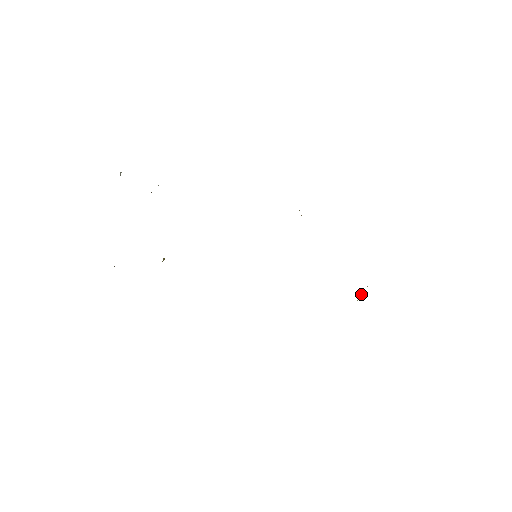
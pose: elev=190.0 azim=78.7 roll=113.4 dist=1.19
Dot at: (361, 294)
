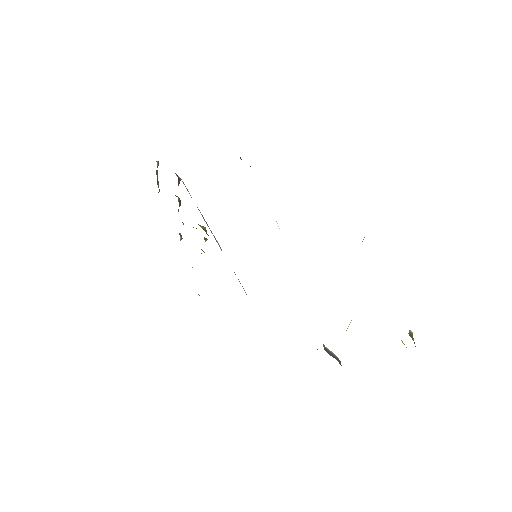
Dot at: occluded
